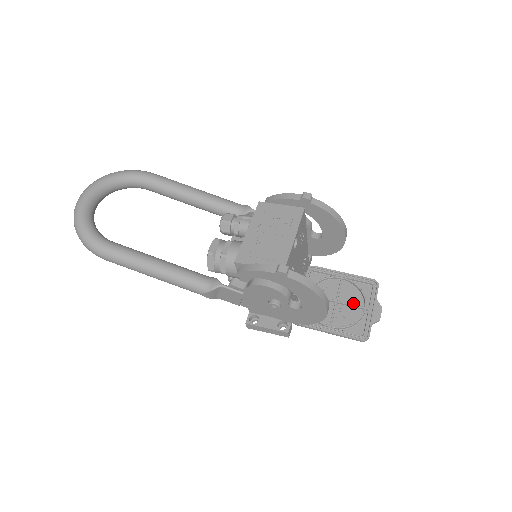
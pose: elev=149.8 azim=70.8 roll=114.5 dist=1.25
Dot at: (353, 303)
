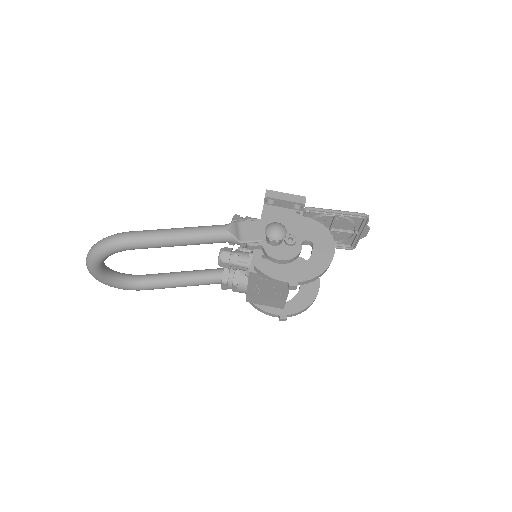
Dot at: (345, 229)
